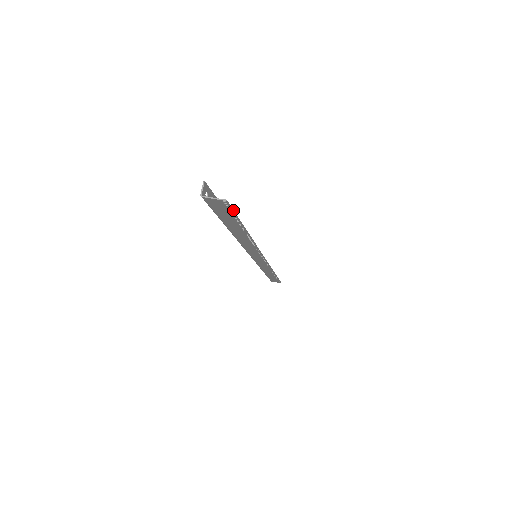
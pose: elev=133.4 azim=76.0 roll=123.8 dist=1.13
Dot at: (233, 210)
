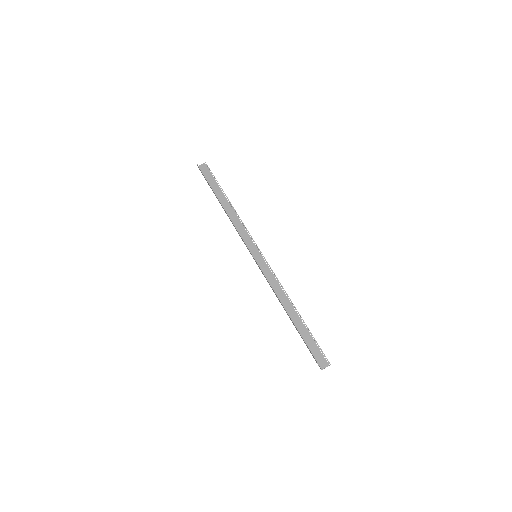
Dot at: occluded
